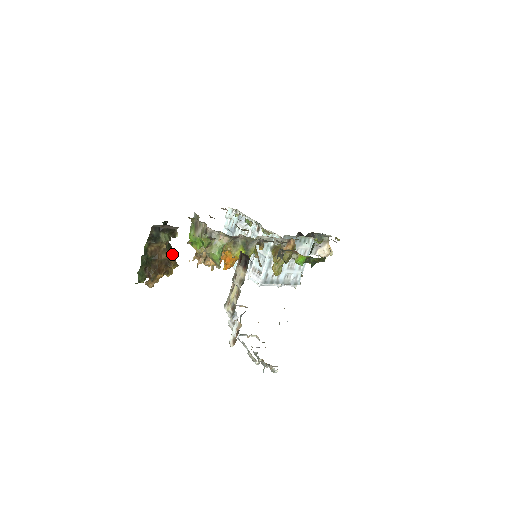
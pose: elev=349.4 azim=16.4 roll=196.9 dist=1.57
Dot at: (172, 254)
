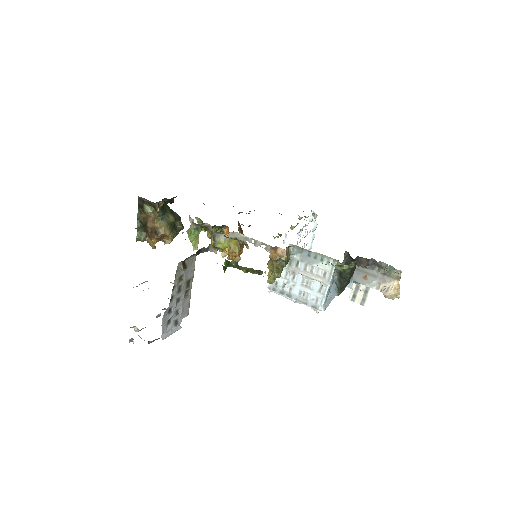
Dot at: (166, 226)
